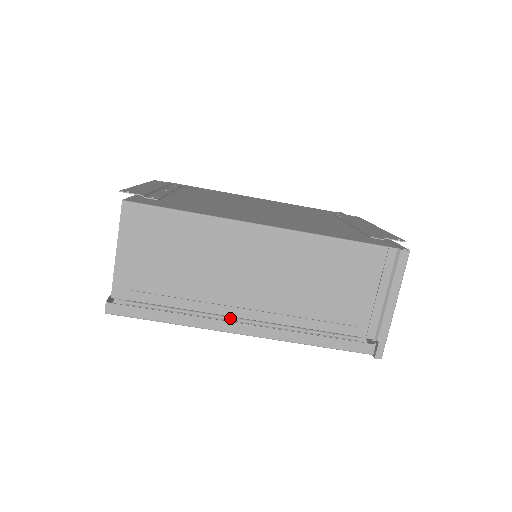
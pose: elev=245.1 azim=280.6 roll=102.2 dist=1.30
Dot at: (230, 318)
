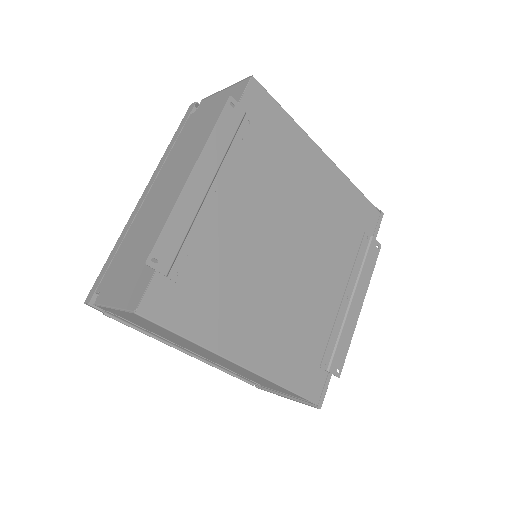
Dot at: (179, 350)
